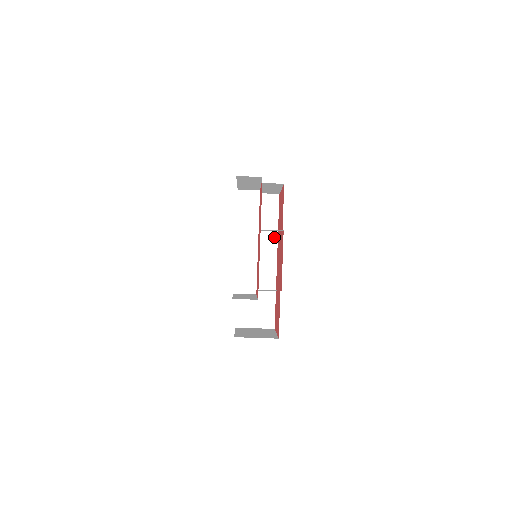
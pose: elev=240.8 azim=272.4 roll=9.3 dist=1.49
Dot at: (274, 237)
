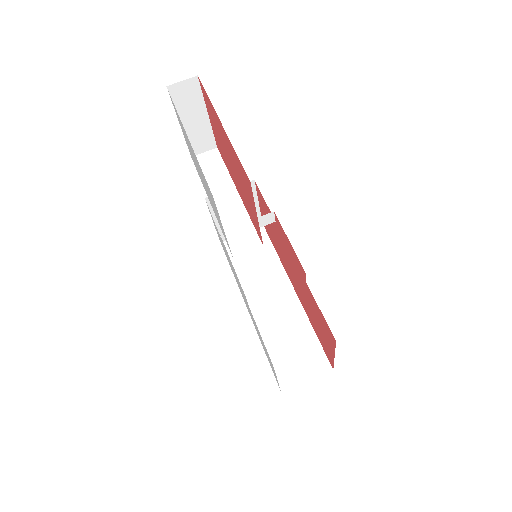
Dot at: (278, 266)
